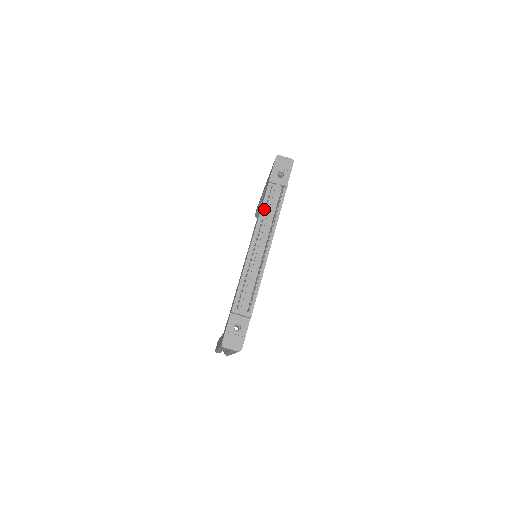
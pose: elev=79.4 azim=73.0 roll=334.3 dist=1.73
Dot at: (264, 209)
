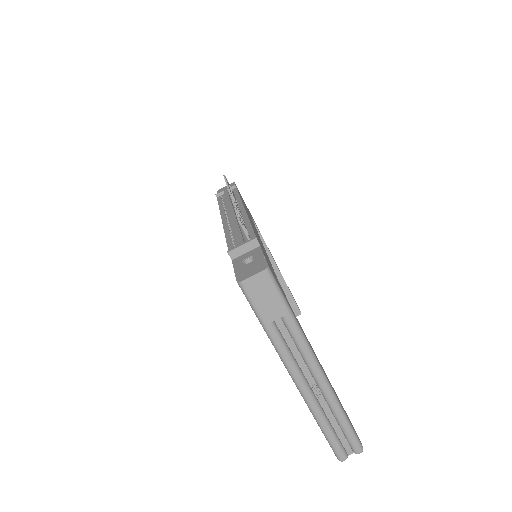
Dot at: (222, 205)
